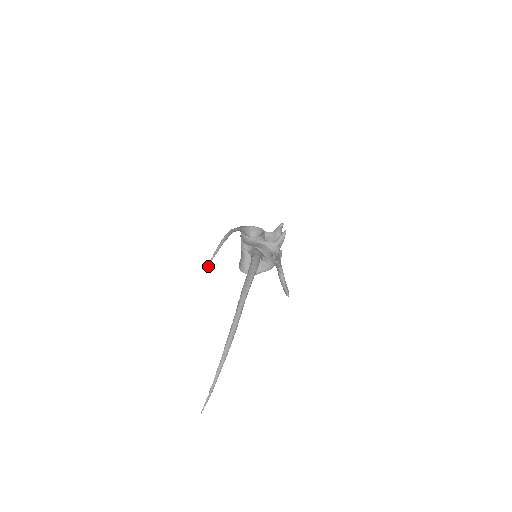
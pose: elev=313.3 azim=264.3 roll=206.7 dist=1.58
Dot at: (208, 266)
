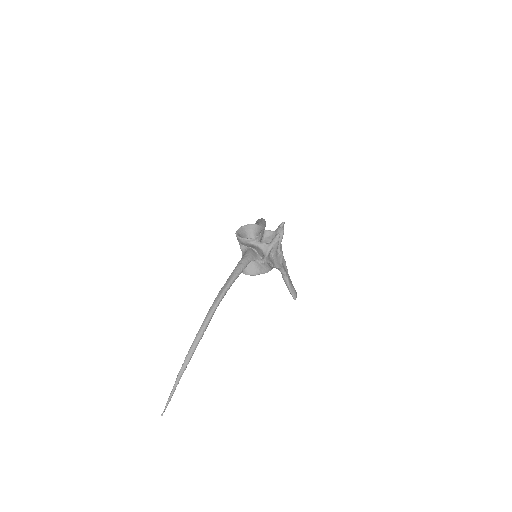
Dot at: occluded
